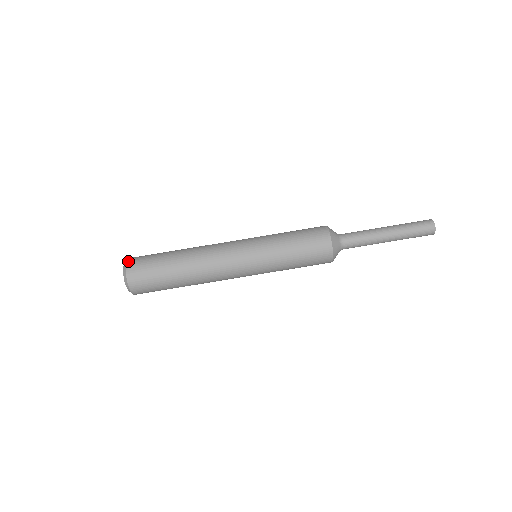
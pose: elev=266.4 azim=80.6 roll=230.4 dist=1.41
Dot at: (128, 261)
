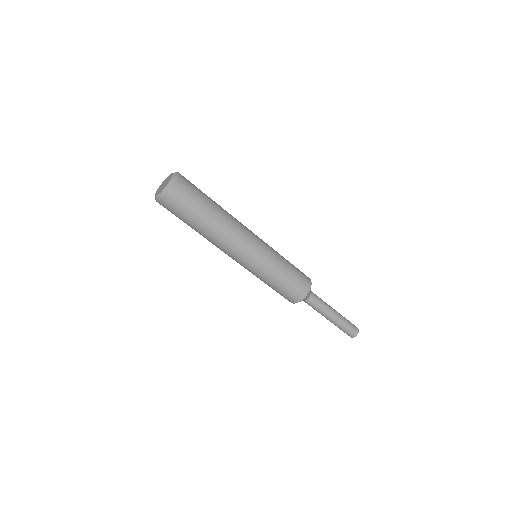
Dot at: (166, 197)
